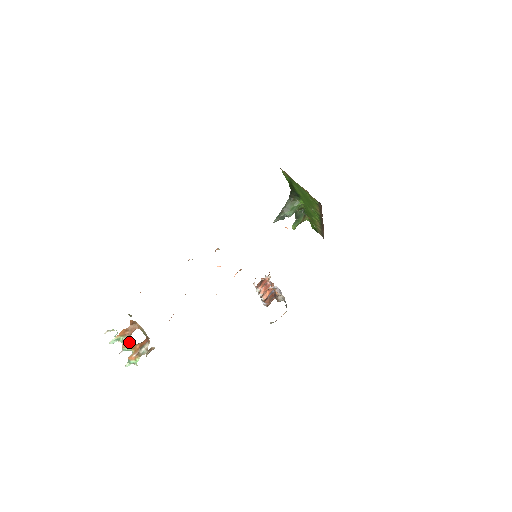
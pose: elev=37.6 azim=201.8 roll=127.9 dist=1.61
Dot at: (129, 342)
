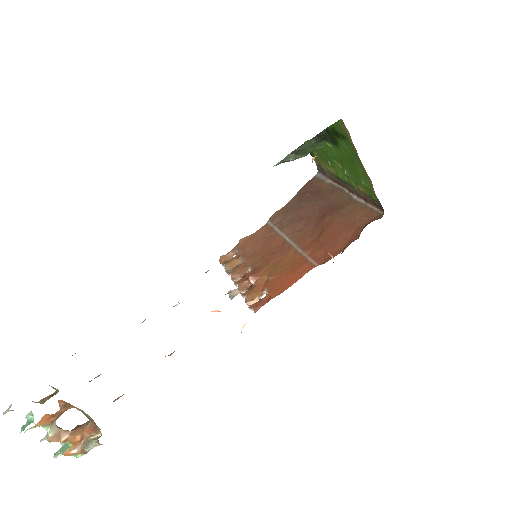
Dot at: (59, 430)
